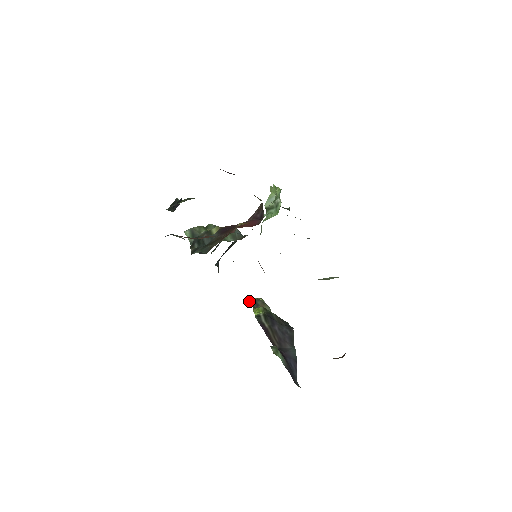
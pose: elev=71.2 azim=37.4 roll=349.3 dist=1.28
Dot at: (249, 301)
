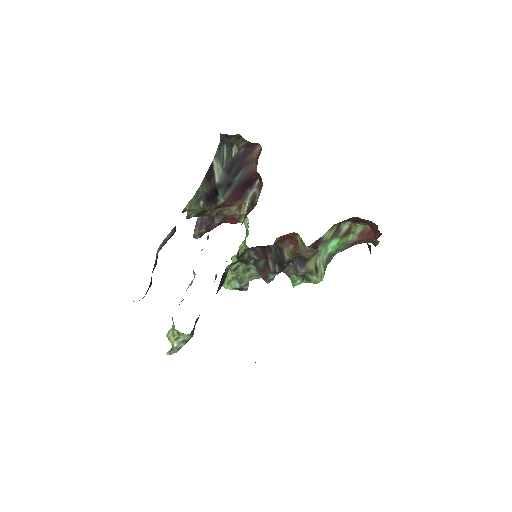
Dot at: occluded
